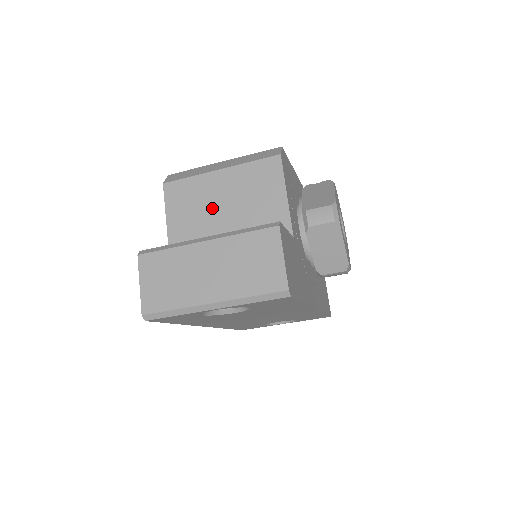
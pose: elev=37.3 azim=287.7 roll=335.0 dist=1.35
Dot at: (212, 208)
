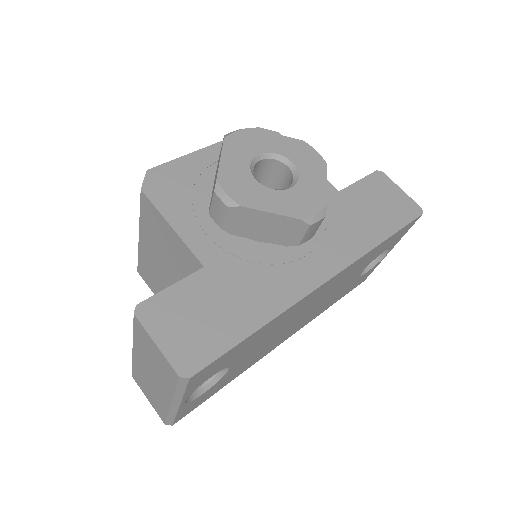
Dot at: (162, 274)
